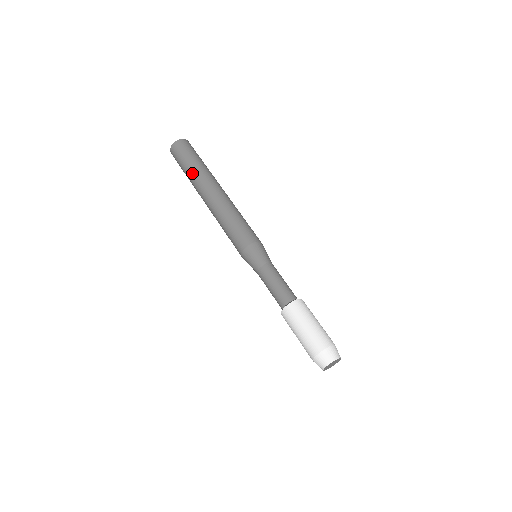
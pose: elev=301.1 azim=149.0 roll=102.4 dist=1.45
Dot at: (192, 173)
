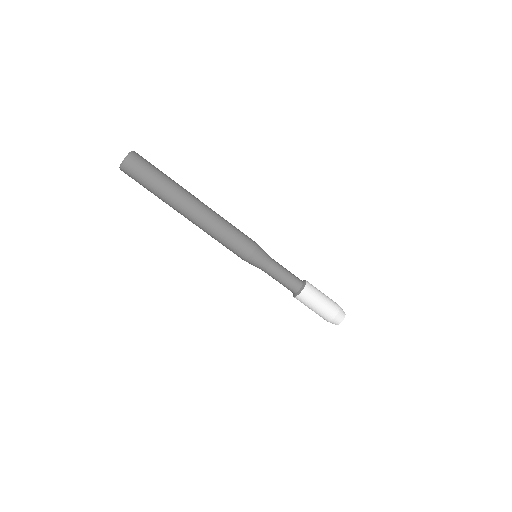
Dot at: (161, 197)
